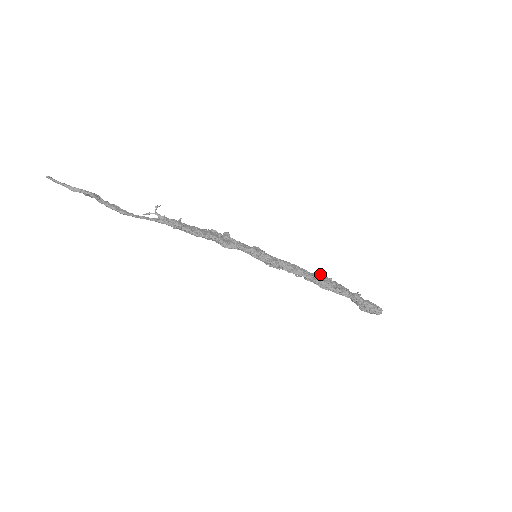
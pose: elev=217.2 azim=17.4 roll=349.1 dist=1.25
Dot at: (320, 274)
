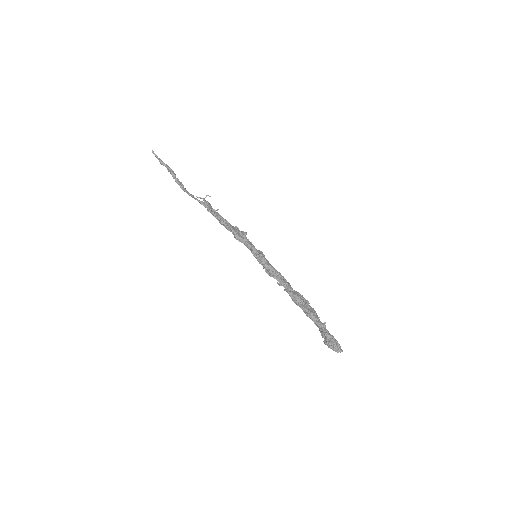
Dot at: occluded
